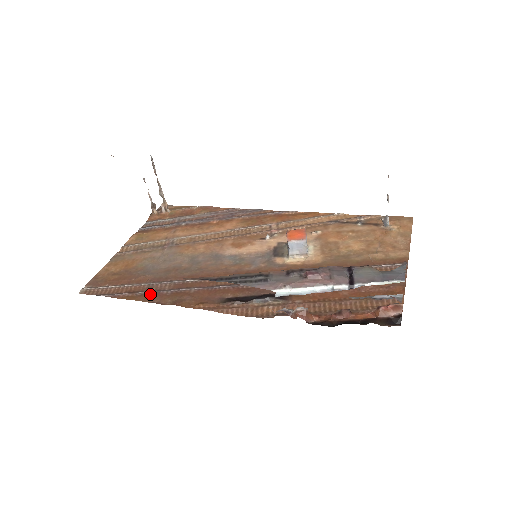
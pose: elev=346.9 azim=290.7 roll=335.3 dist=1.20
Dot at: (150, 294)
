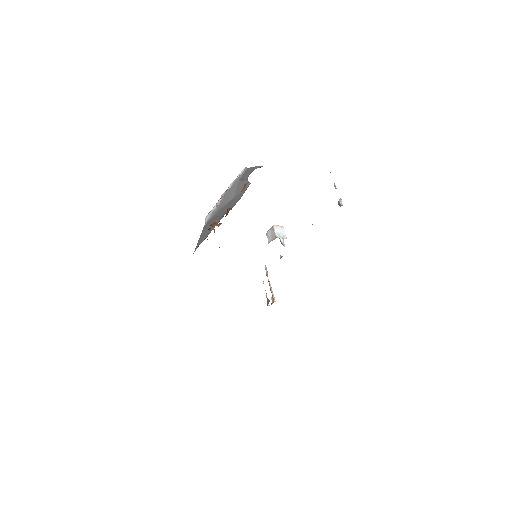
Dot at: occluded
